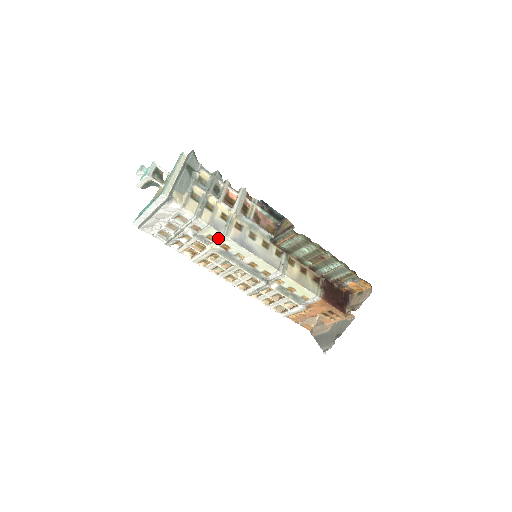
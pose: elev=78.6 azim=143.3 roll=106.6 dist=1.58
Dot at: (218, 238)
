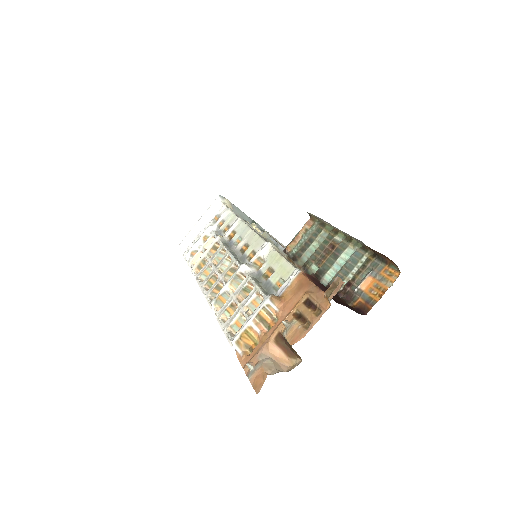
Dot at: (232, 225)
